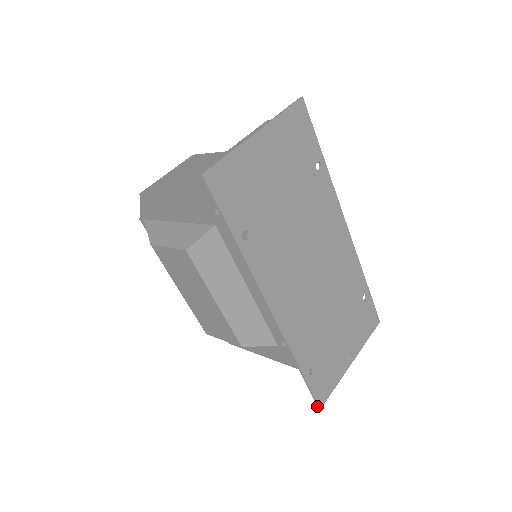
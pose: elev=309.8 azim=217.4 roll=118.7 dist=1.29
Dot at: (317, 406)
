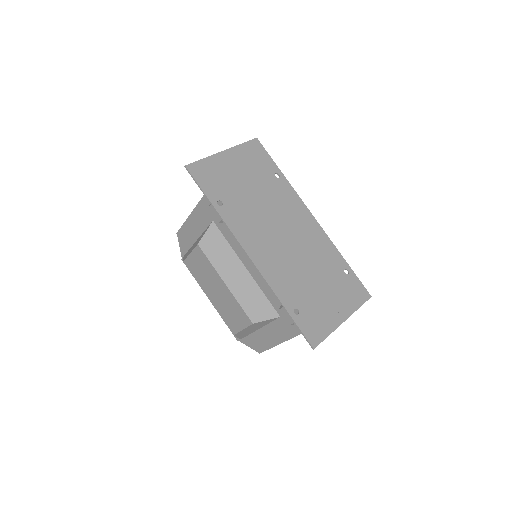
Dot at: occluded
